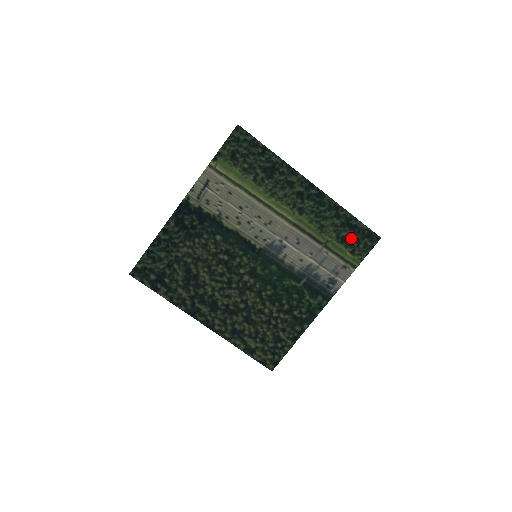
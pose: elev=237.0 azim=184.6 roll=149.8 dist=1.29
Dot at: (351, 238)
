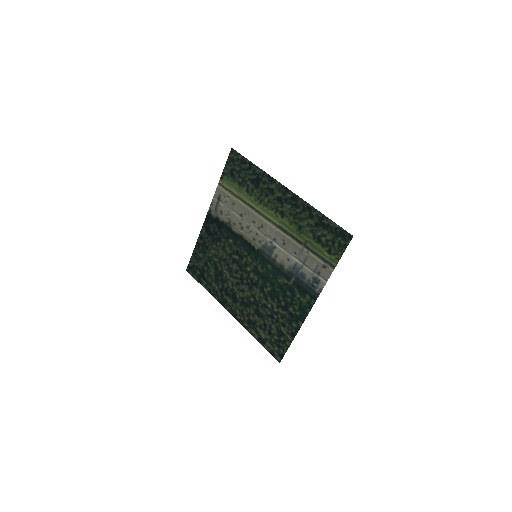
Dot at: (326, 237)
